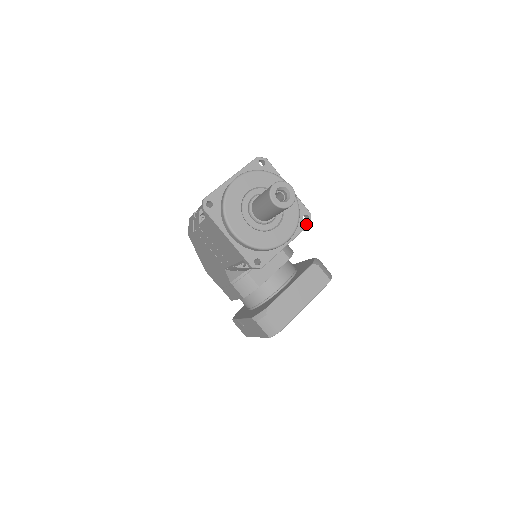
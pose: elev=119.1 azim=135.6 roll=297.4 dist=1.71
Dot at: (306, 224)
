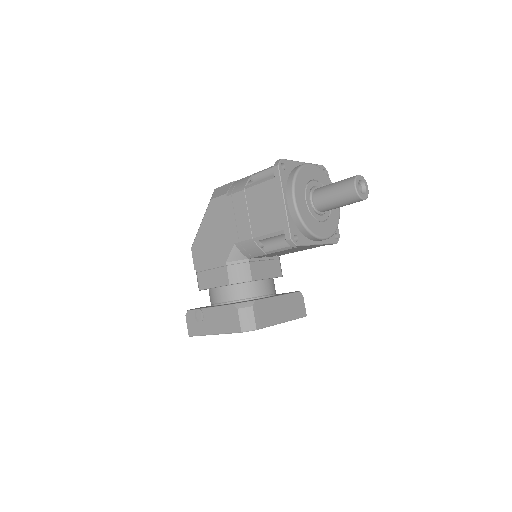
Dot at: (335, 241)
